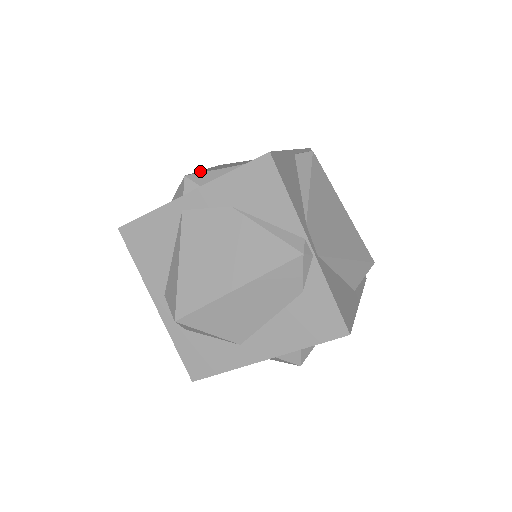
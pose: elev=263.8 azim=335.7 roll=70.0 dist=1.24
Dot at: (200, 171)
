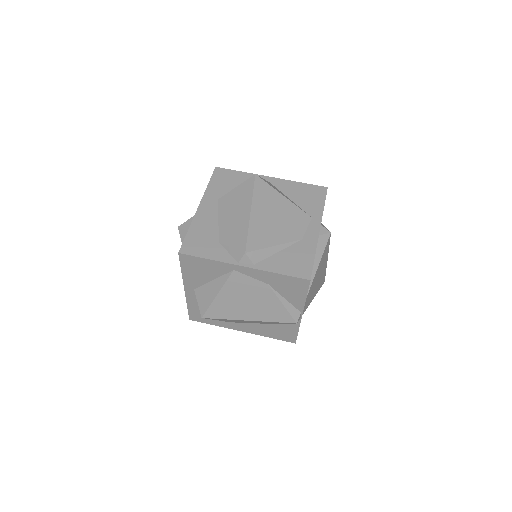
Dot at: (252, 231)
